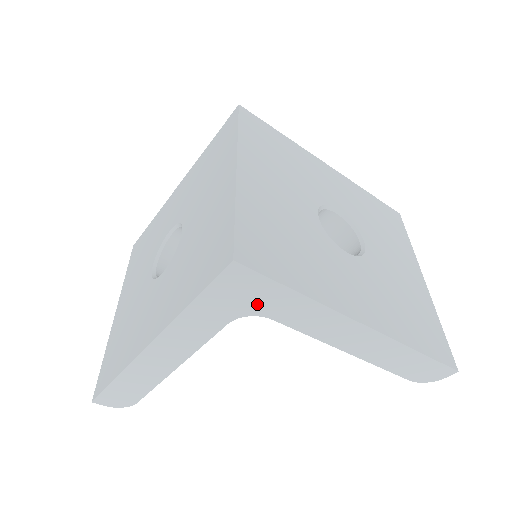
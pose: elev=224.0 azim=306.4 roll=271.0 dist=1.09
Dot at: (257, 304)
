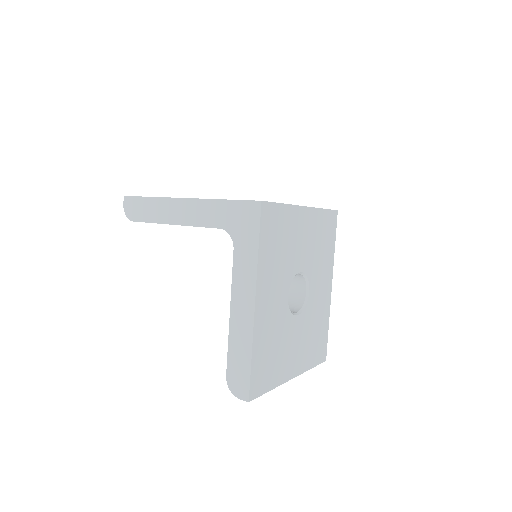
Dot at: (240, 233)
